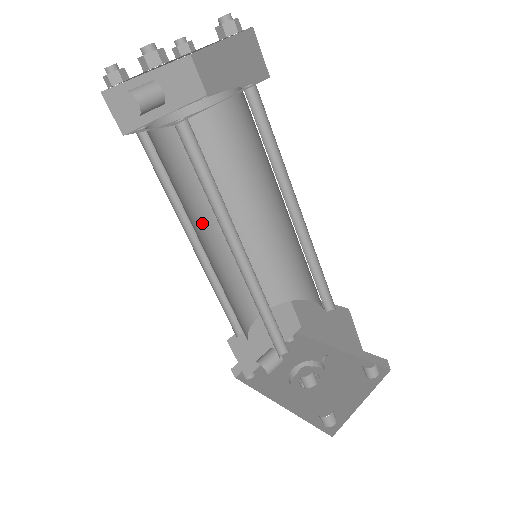
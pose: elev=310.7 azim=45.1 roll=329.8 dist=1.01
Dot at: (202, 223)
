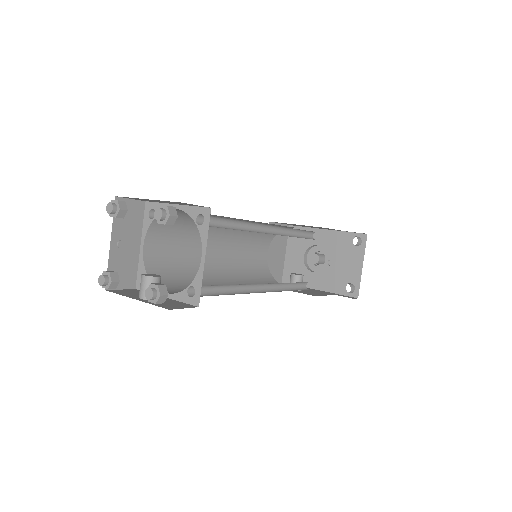
Dot at: (209, 265)
